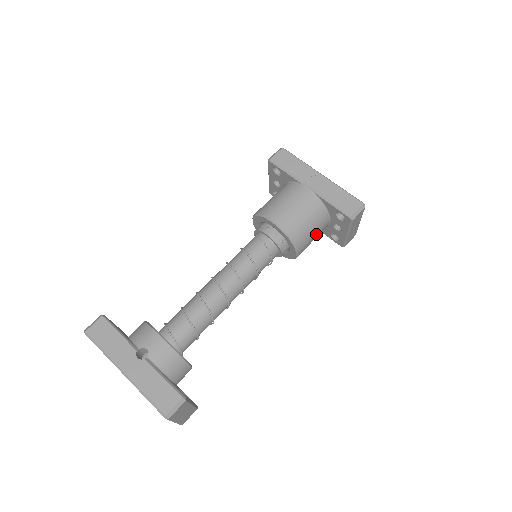
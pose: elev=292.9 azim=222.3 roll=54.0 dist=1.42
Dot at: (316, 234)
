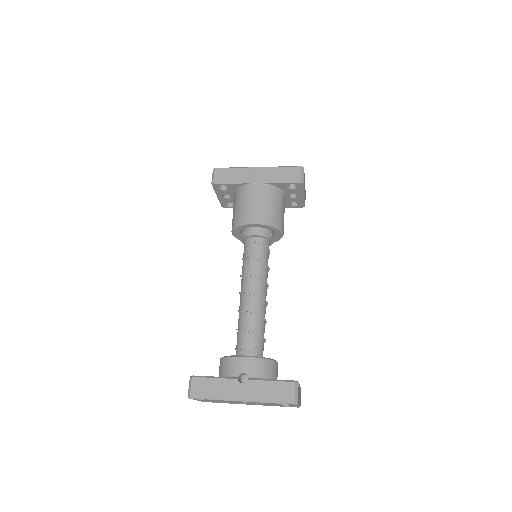
Dot at: (284, 211)
